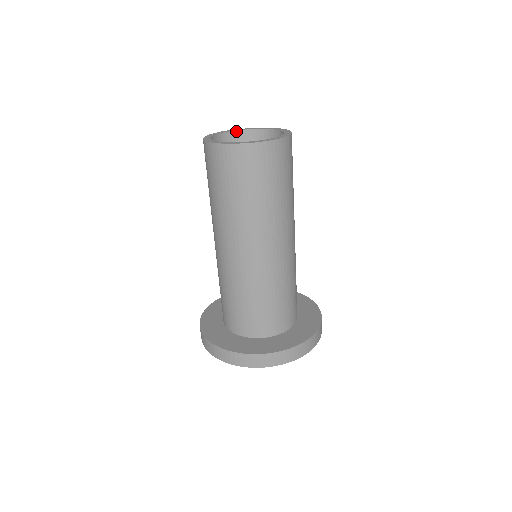
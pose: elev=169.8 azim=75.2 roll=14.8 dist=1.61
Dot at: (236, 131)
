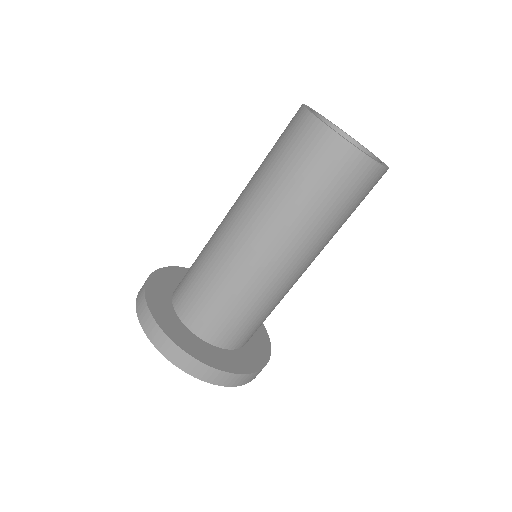
Dot at: (312, 111)
